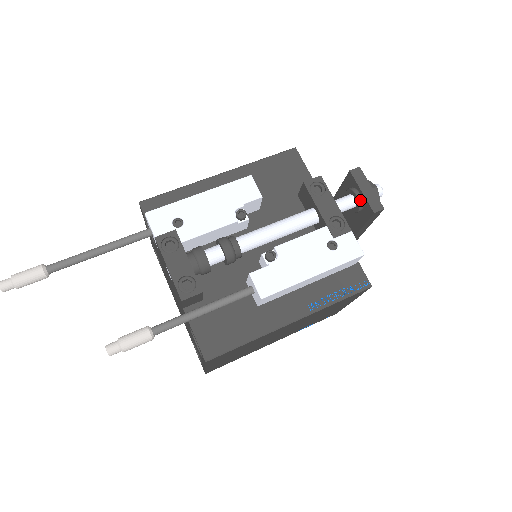
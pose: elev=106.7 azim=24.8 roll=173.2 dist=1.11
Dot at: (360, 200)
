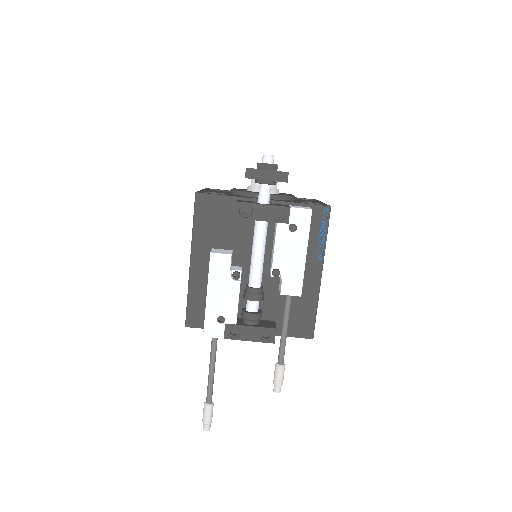
Dot at: (271, 183)
